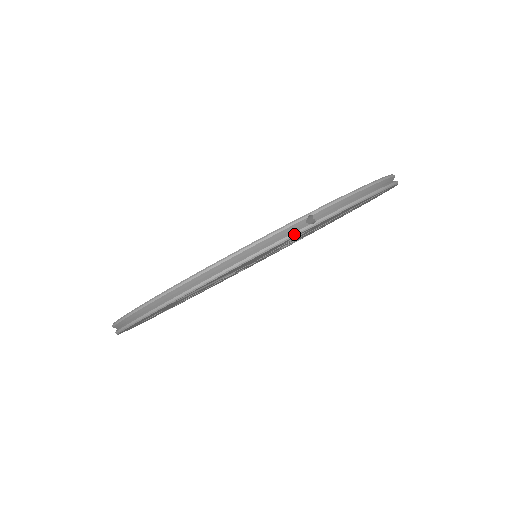
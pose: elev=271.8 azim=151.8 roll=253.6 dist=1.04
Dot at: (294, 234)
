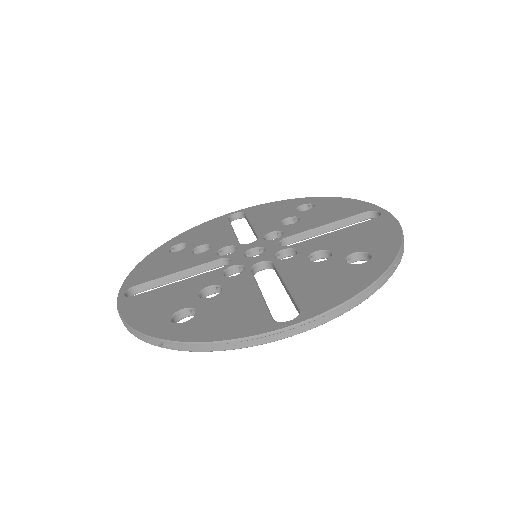
Dot at: occluded
